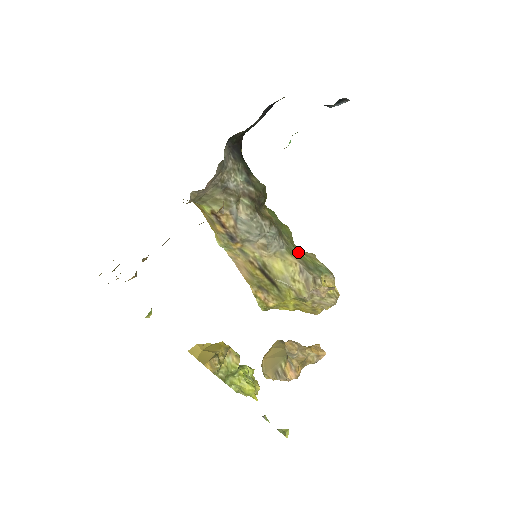
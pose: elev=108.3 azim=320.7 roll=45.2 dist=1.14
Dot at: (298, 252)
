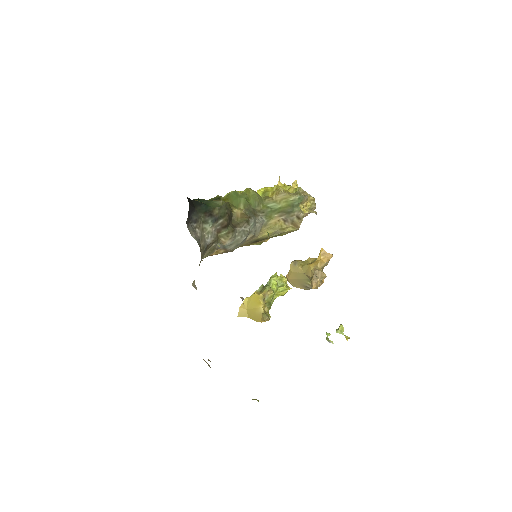
Dot at: (274, 209)
